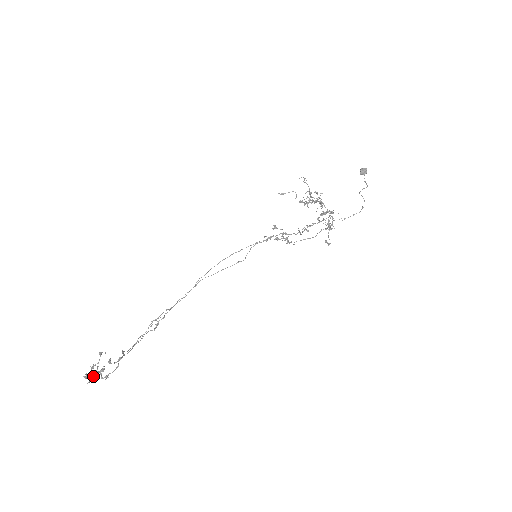
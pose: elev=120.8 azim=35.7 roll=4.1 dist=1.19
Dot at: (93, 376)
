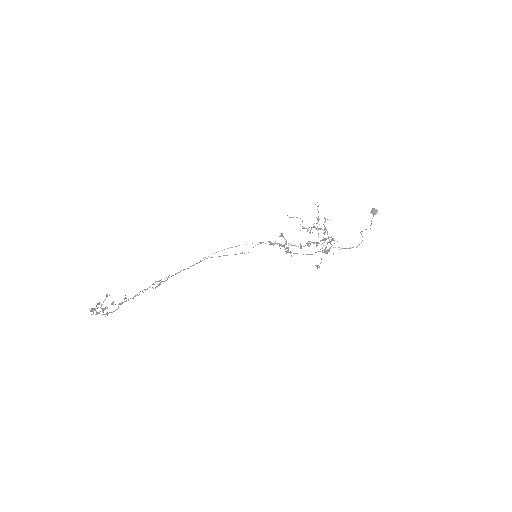
Dot at: (96, 311)
